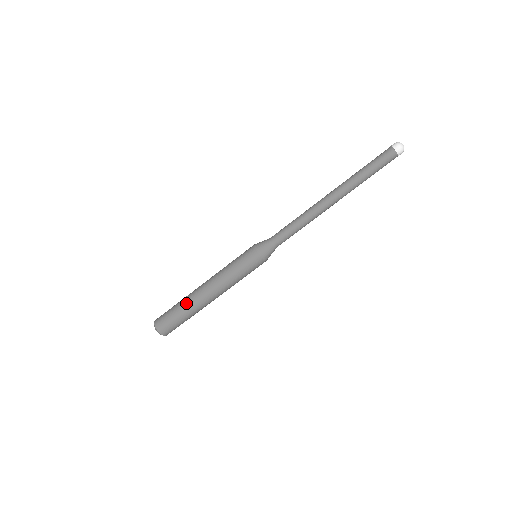
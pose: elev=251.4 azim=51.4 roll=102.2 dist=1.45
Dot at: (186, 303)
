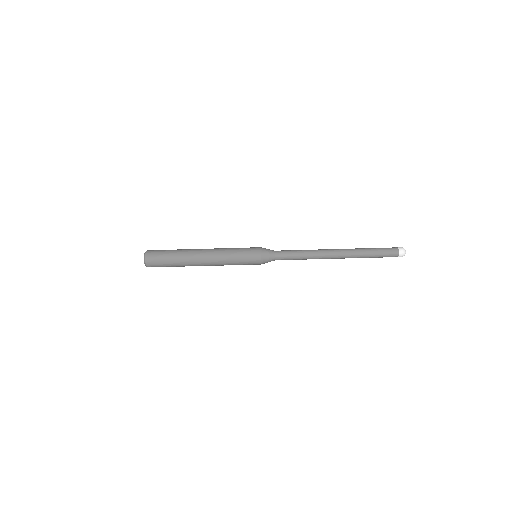
Dot at: (182, 263)
